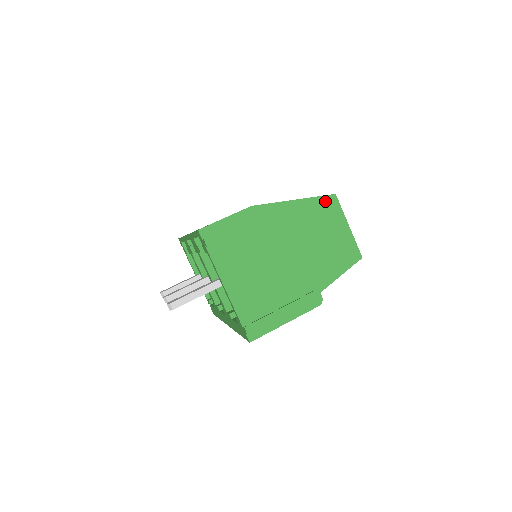
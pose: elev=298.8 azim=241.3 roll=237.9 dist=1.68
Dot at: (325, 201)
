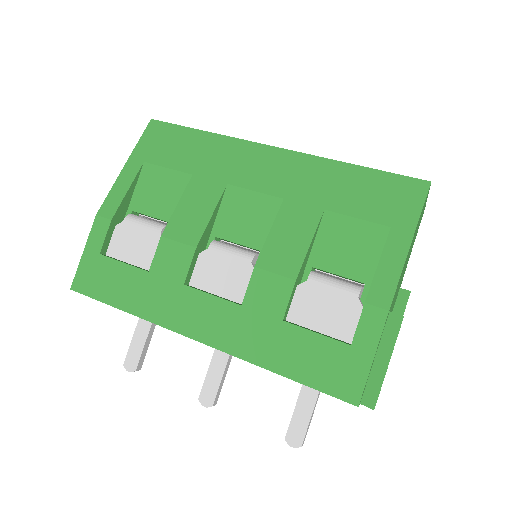
Dot at: (424, 203)
